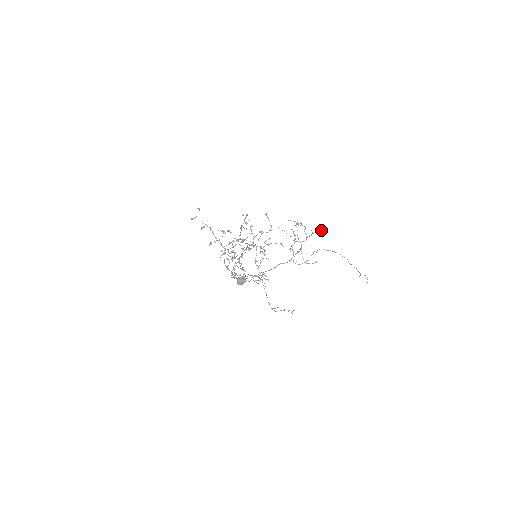
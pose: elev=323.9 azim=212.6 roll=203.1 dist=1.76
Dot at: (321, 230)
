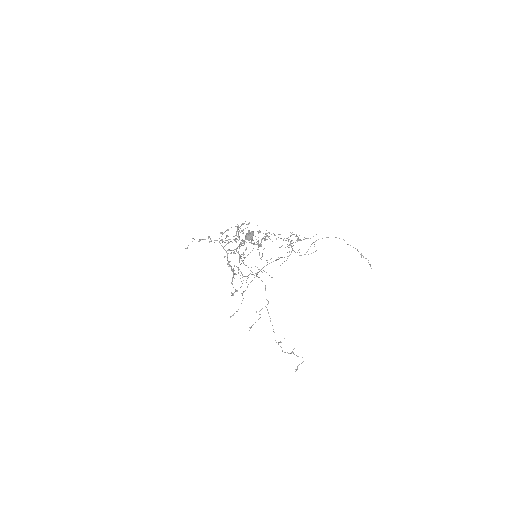
Dot at: occluded
